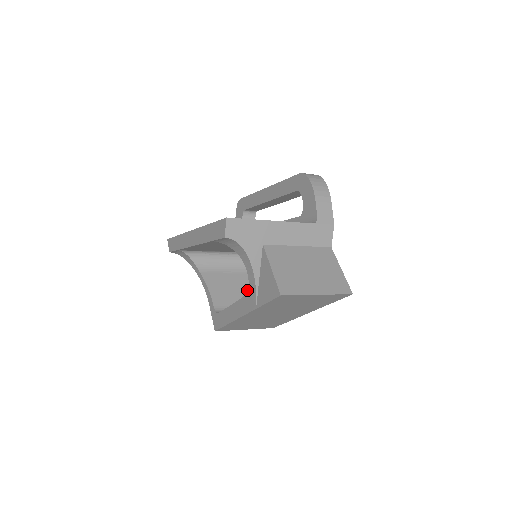
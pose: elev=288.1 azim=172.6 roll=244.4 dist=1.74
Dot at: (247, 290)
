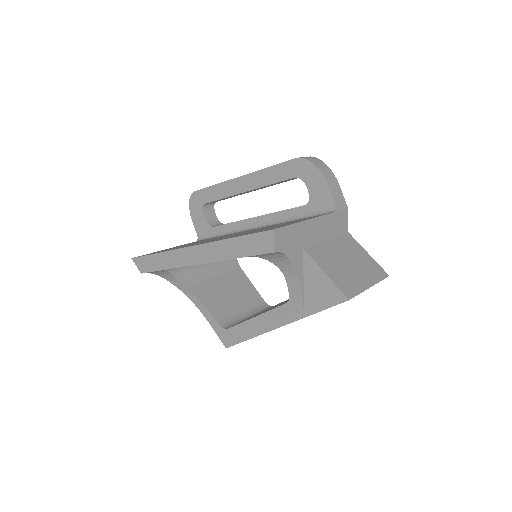
Dot at: (237, 292)
